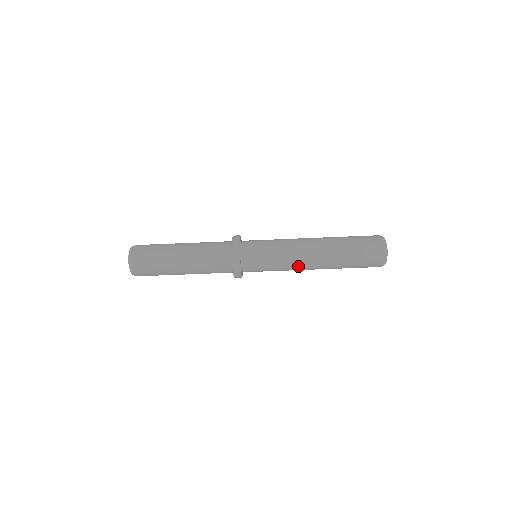
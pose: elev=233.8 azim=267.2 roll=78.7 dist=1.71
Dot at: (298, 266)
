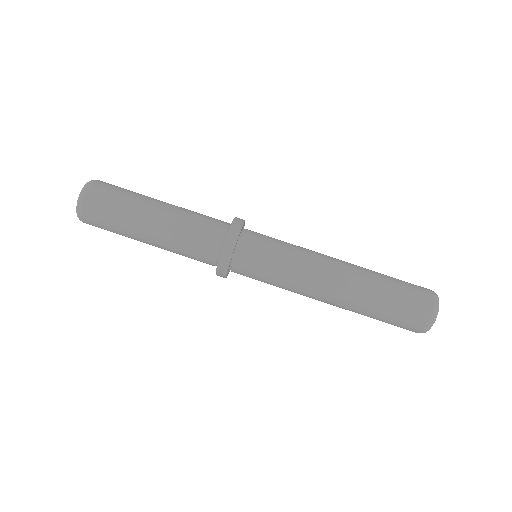
Dot at: (310, 288)
